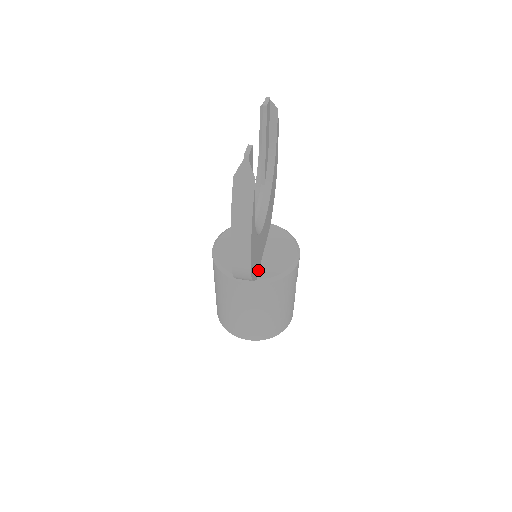
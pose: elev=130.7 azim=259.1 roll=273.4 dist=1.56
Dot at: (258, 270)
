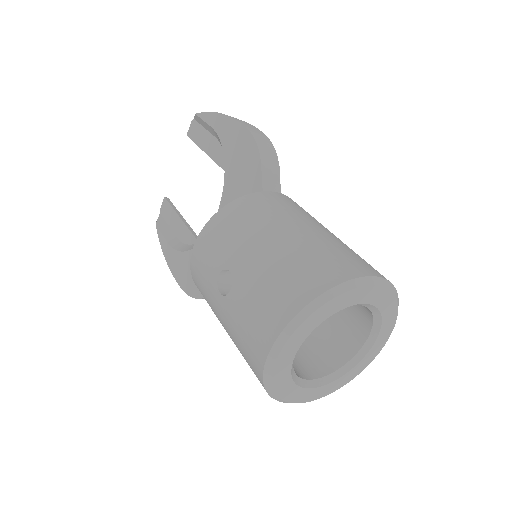
Dot at: occluded
